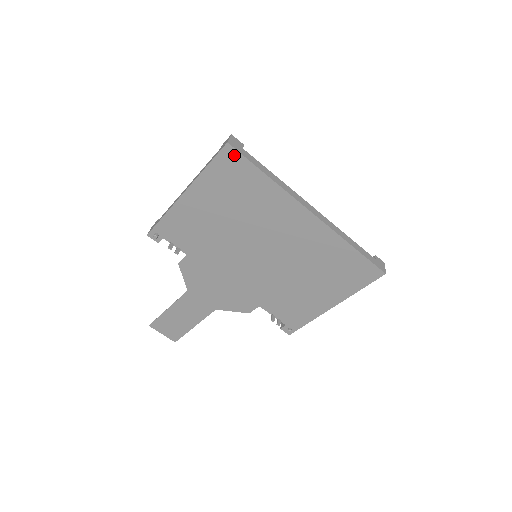
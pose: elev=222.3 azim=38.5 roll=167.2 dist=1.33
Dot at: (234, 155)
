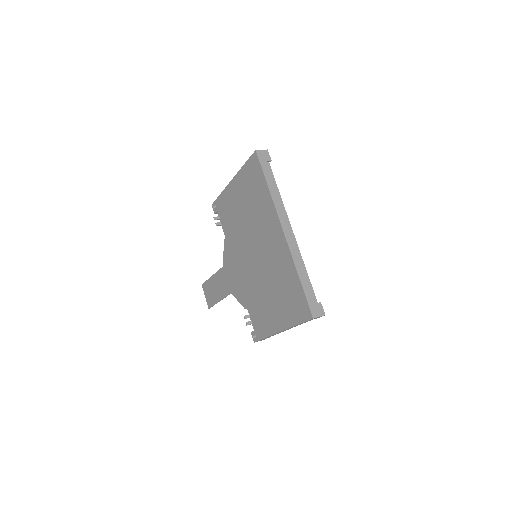
Dot at: (257, 161)
